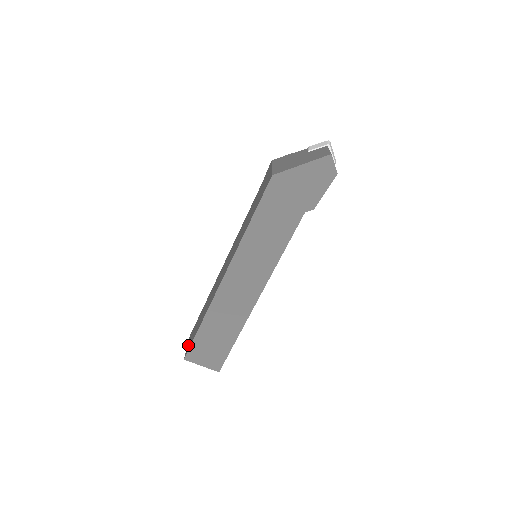
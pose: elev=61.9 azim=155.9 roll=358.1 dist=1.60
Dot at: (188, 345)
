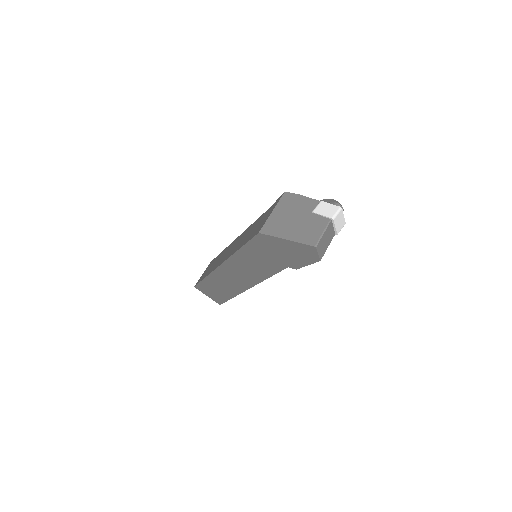
Dot at: (201, 276)
